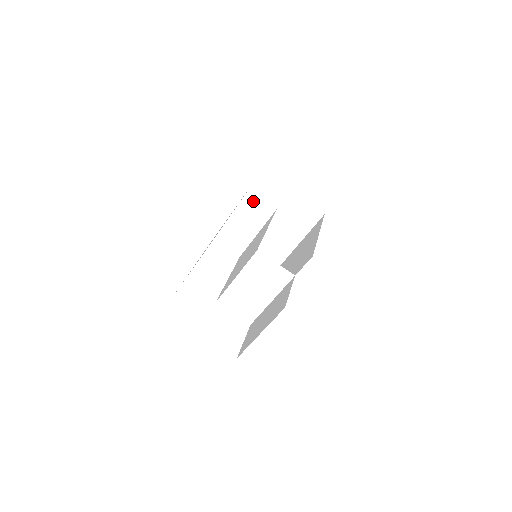
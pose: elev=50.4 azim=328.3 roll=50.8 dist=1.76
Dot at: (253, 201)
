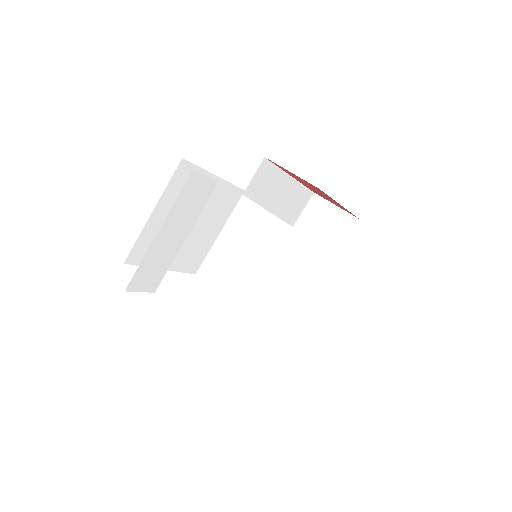
Dot at: occluded
